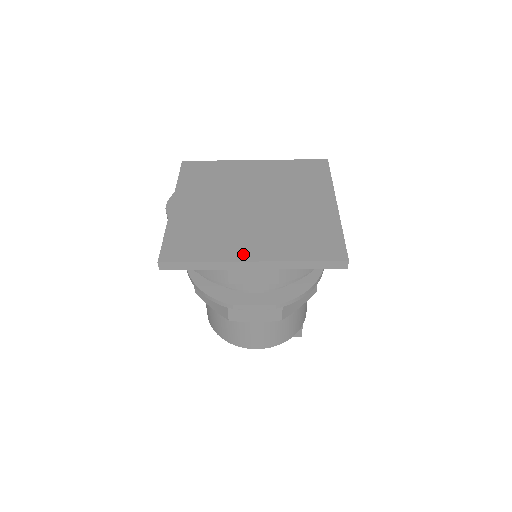
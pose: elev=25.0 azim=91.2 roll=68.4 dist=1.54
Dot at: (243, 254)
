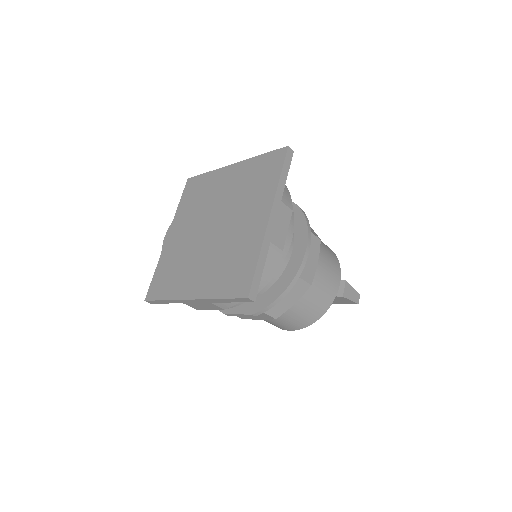
Dot at: (187, 291)
